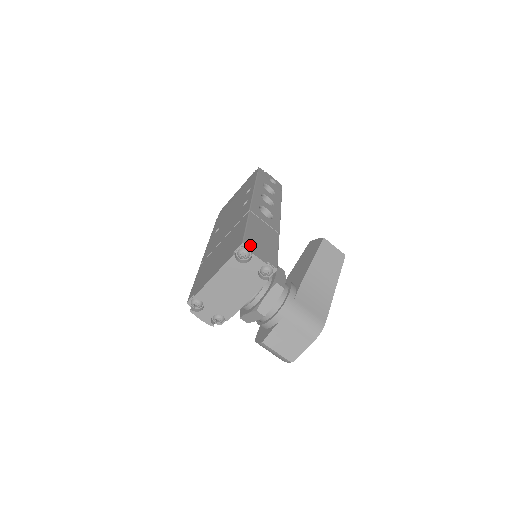
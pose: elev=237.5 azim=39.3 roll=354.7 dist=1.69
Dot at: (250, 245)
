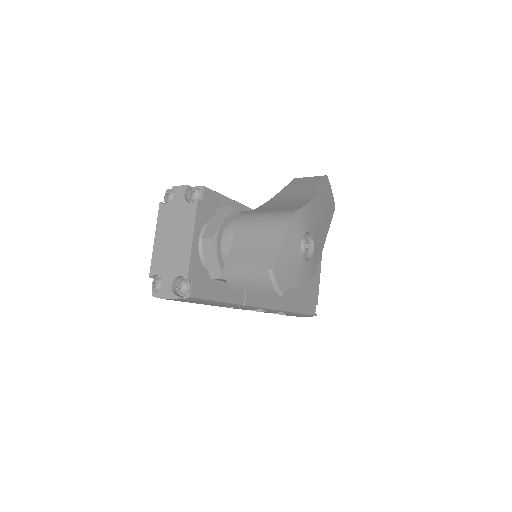
Dot at: occluded
